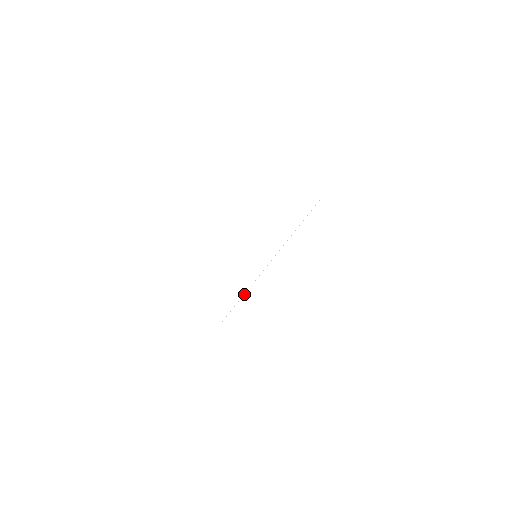
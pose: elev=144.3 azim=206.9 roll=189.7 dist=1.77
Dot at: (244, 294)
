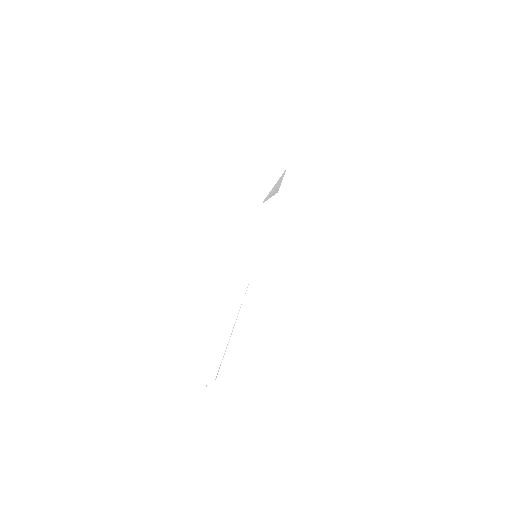
Dot at: (241, 304)
